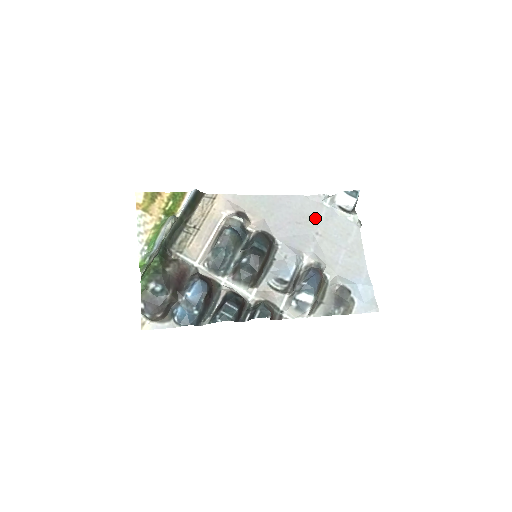
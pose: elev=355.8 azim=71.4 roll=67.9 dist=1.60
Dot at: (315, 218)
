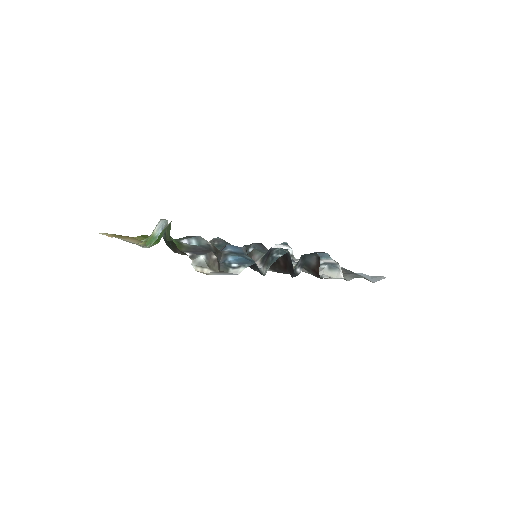
Dot at: occluded
